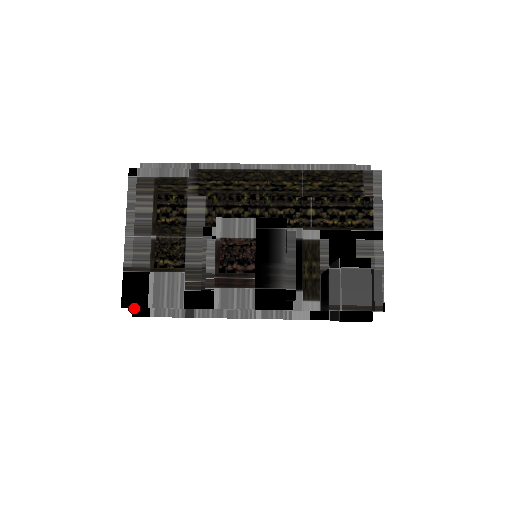
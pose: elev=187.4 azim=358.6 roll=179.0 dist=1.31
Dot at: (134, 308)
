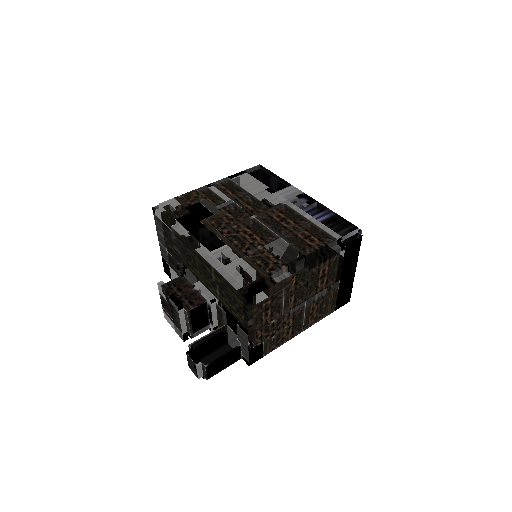
Dot at: occluded
